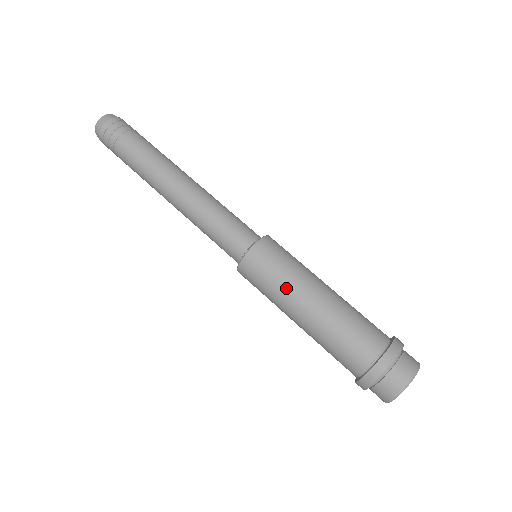
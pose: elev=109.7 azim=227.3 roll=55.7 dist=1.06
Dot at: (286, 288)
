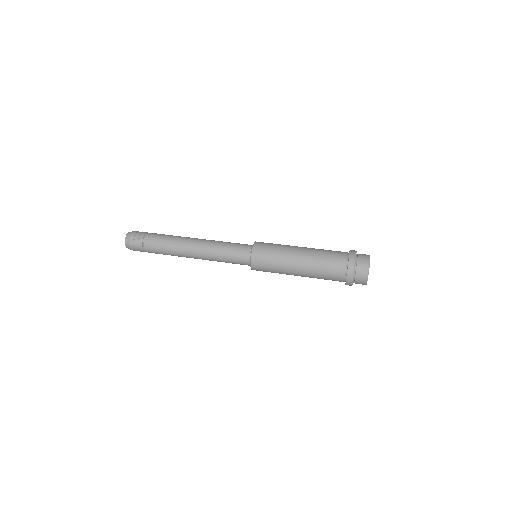
Dot at: (282, 259)
